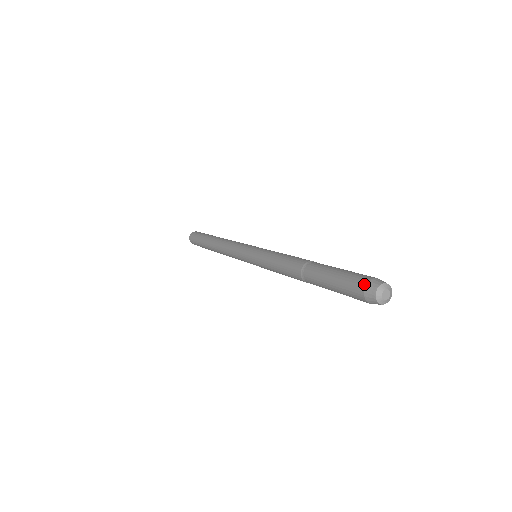
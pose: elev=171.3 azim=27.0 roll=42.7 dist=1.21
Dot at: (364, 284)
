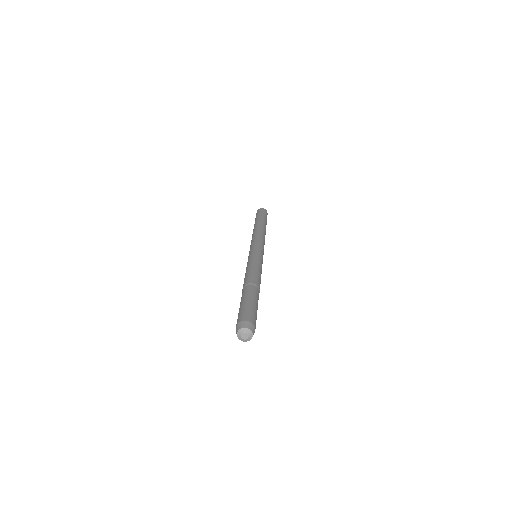
Dot at: occluded
